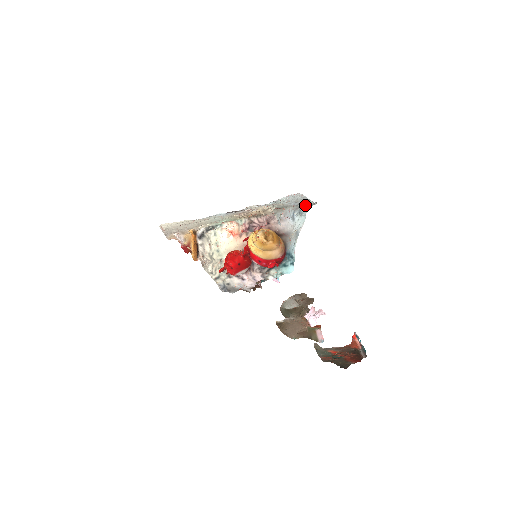
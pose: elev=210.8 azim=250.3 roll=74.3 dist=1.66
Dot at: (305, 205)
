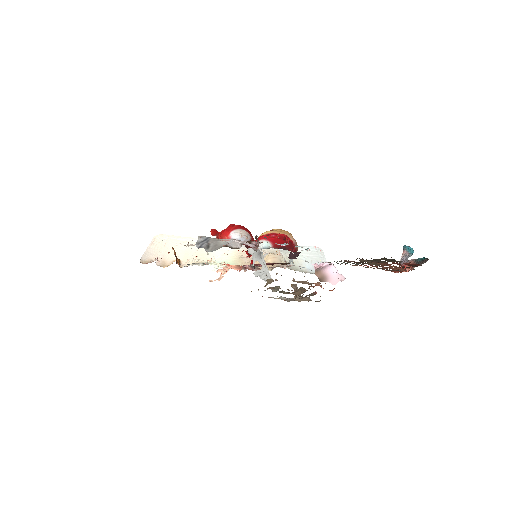
Dot at: occluded
